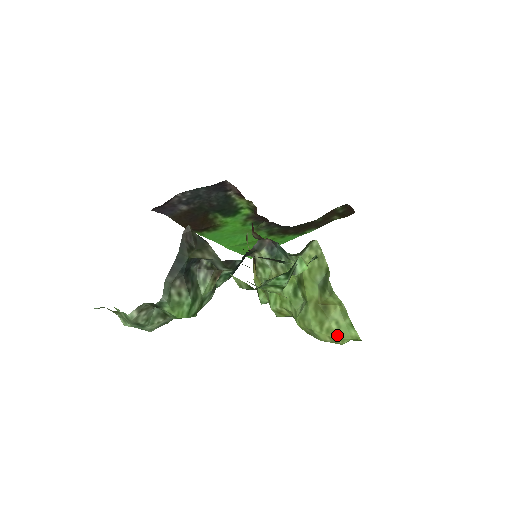
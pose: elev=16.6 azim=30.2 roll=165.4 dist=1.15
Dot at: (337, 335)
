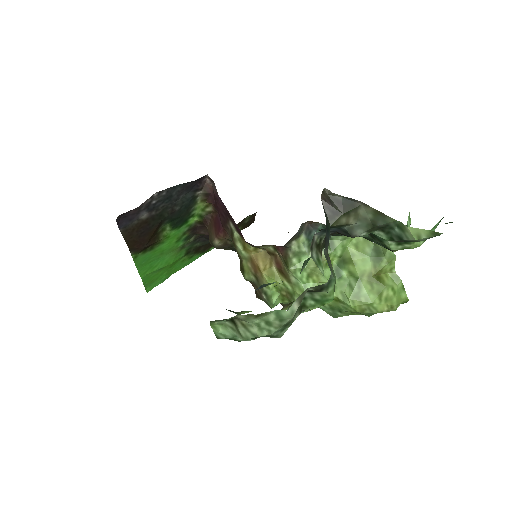
Dot at: (395, 301)
